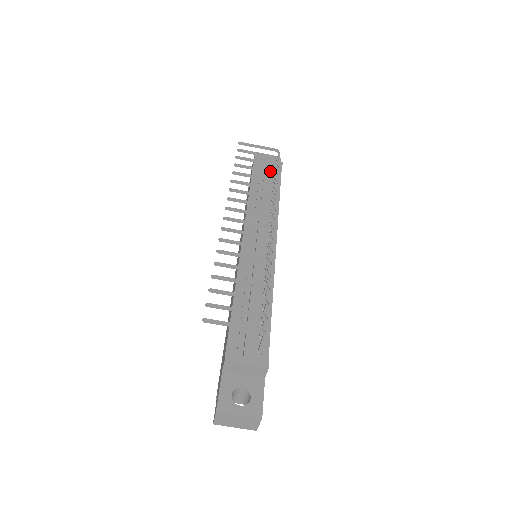
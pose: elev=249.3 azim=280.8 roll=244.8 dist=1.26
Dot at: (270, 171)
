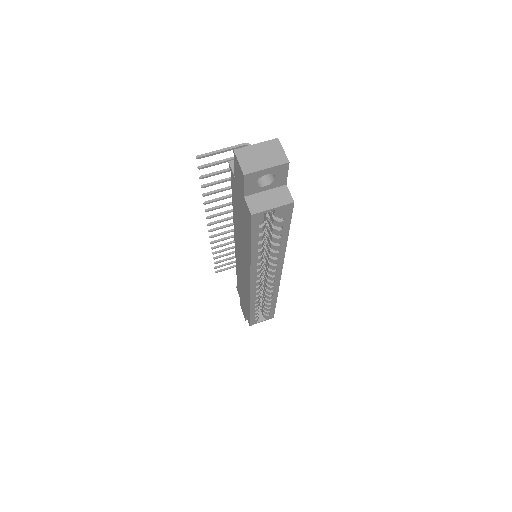
Dot at: occluded
